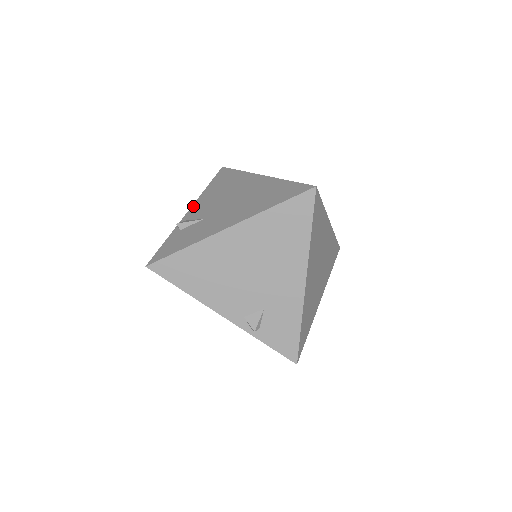
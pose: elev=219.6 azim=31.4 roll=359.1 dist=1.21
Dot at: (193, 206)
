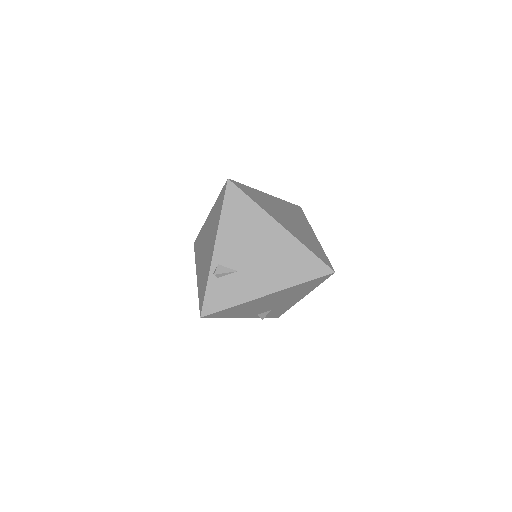
Dot at: (217, 243)
